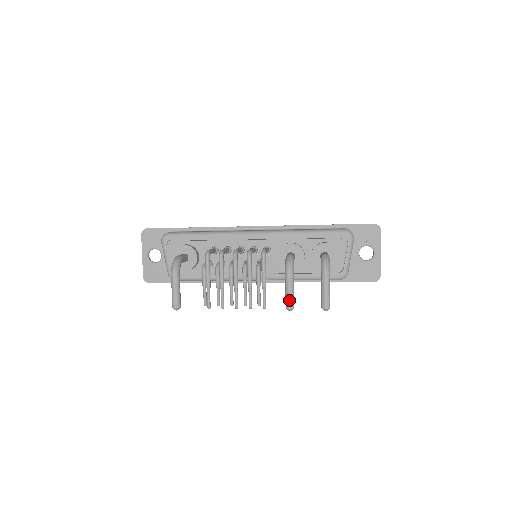
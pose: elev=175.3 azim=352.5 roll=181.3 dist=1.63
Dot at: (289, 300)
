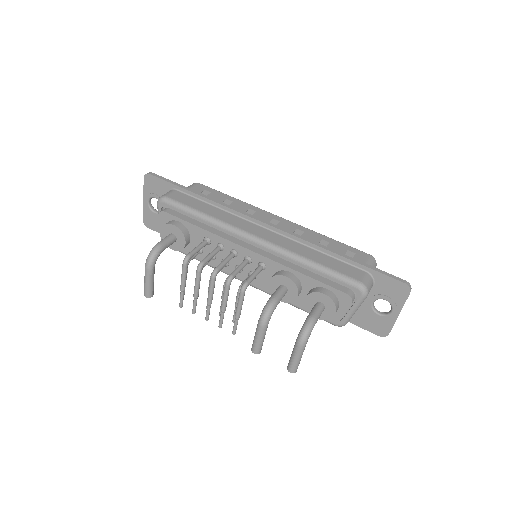
Dot at: (255, 347)
